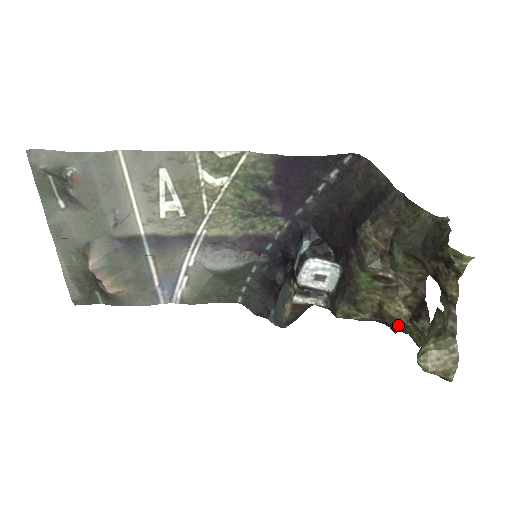
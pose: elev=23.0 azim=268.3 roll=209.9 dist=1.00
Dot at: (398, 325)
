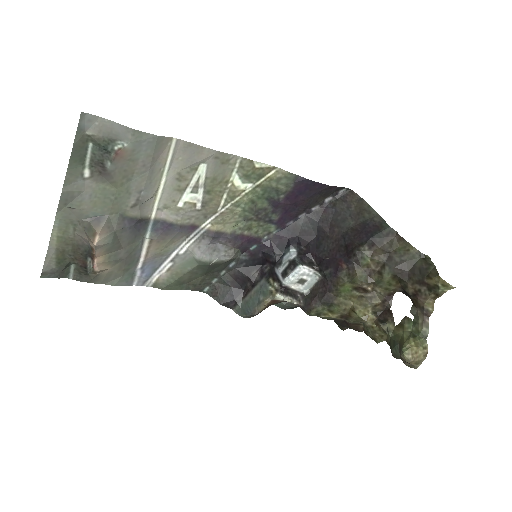
Dot at: (356, 325)
